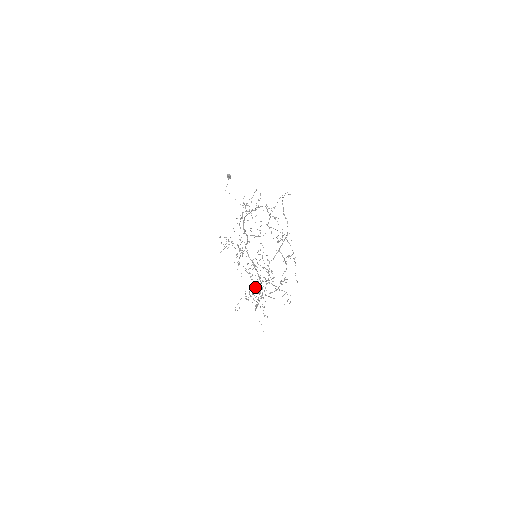
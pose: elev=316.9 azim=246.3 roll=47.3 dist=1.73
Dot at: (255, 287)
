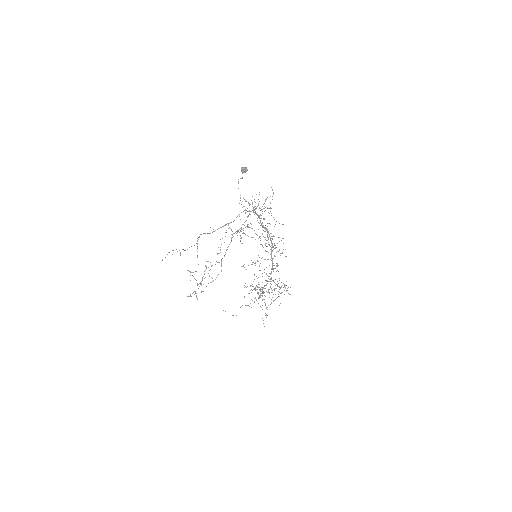
Dot at: occluded
